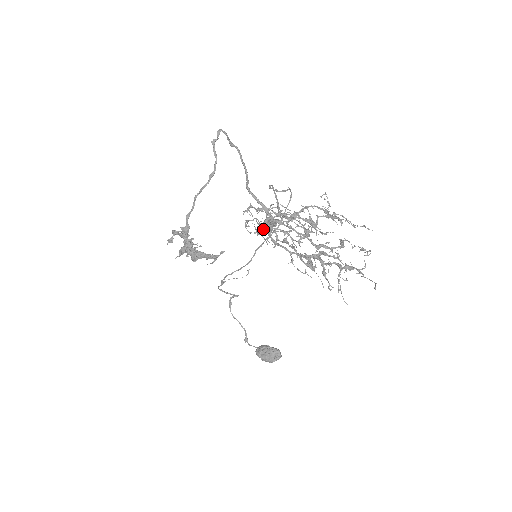
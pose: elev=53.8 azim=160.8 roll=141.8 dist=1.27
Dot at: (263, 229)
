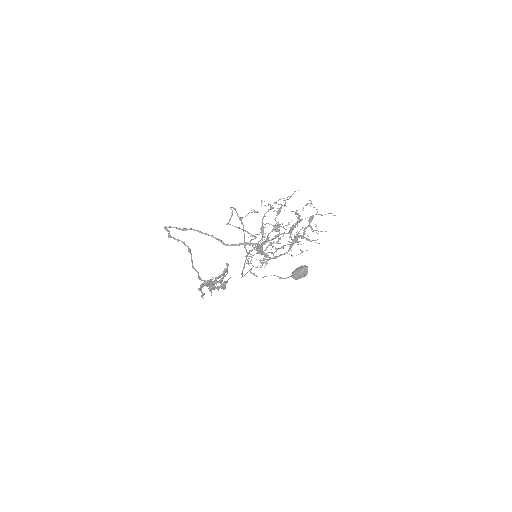
Dot at: (263, 259)
